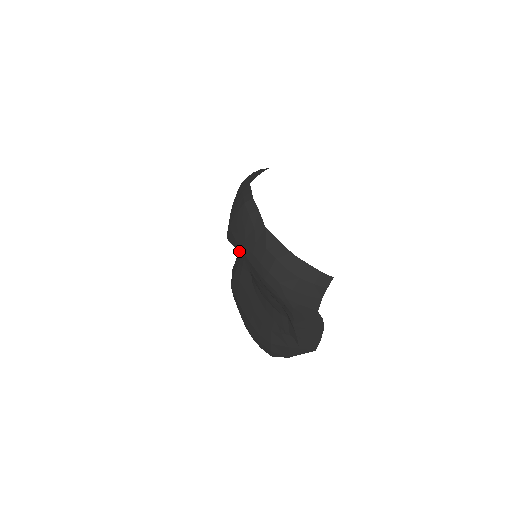
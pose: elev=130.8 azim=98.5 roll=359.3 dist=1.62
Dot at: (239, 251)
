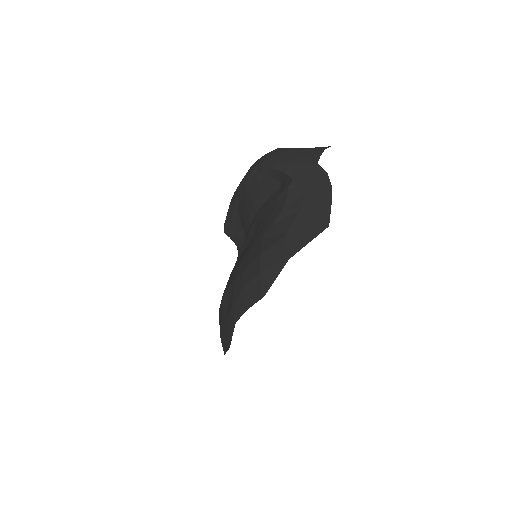
Dot at: (232, 201)
